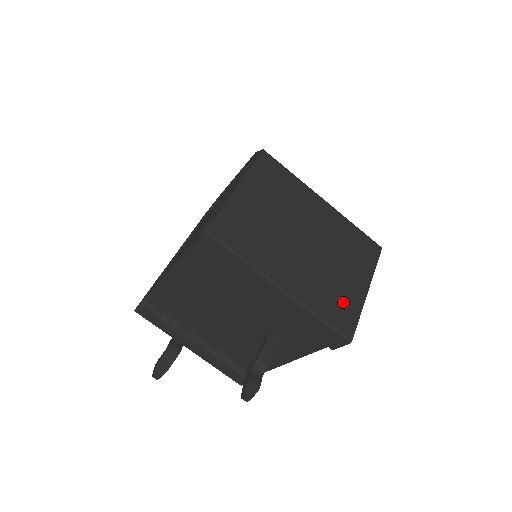
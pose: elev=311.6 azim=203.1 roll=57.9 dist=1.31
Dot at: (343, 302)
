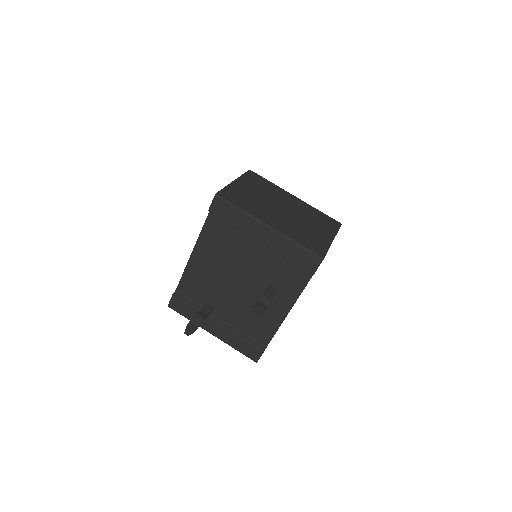
Dot at: (315, 240)
